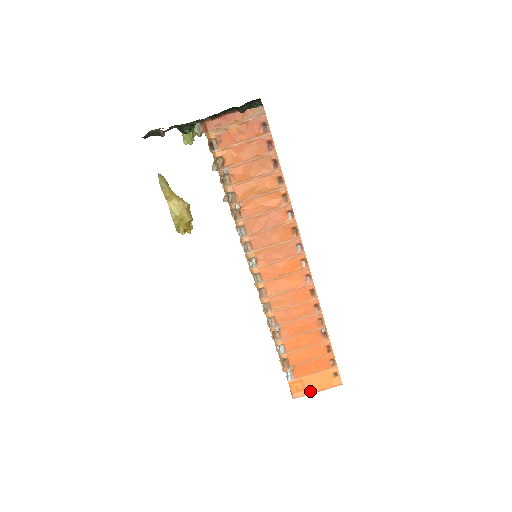
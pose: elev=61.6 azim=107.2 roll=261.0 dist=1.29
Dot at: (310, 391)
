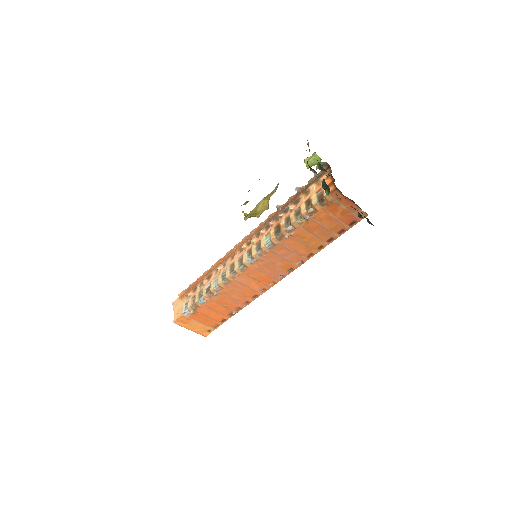
Dot at: (187, 327)
